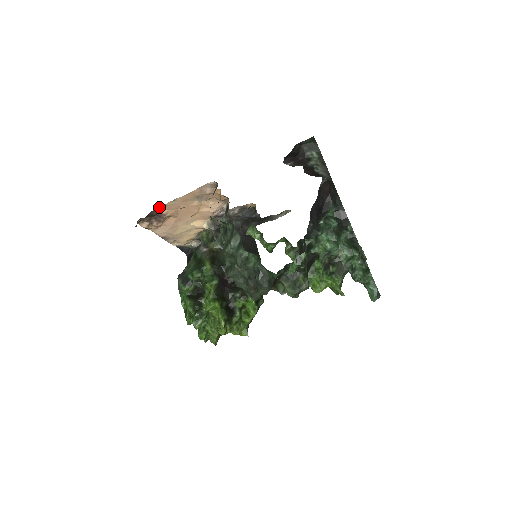
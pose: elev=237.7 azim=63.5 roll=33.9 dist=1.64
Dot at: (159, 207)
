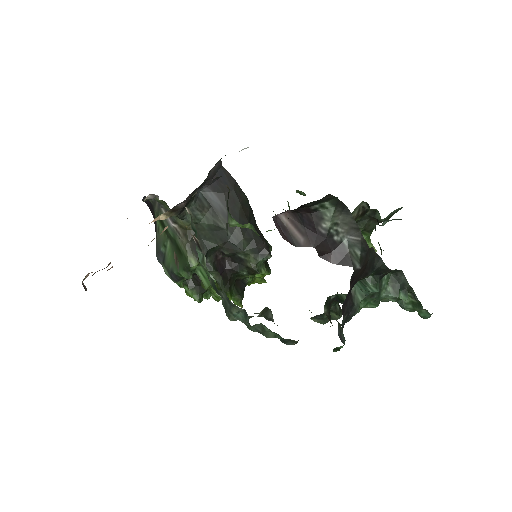
Dot at: occluded
